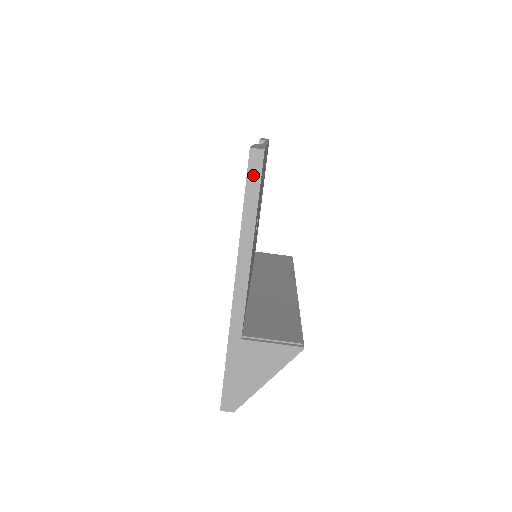
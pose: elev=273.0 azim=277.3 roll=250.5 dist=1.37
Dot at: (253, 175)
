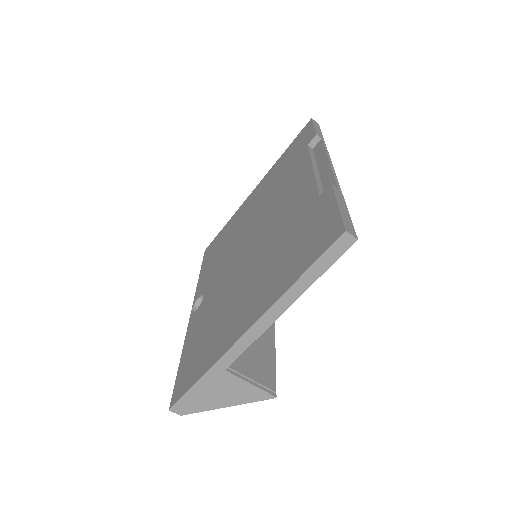
Dot at: (331, 254)
